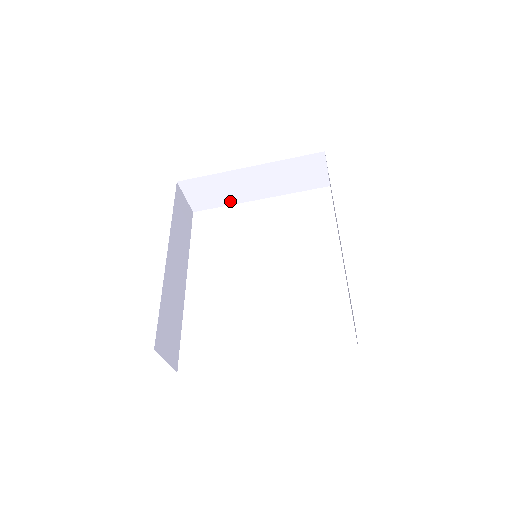
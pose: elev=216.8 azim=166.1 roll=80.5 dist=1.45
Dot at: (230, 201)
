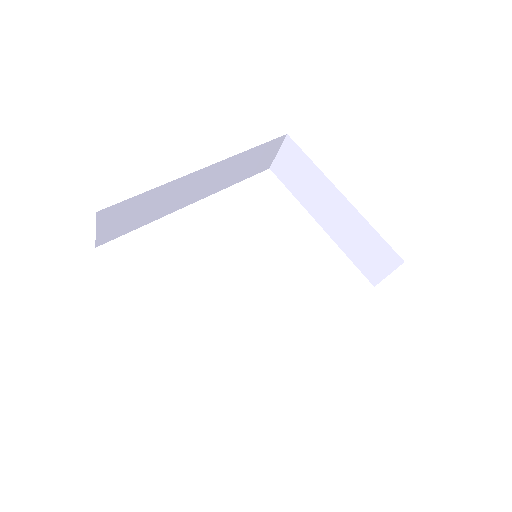
Dot at: (301, 197)
